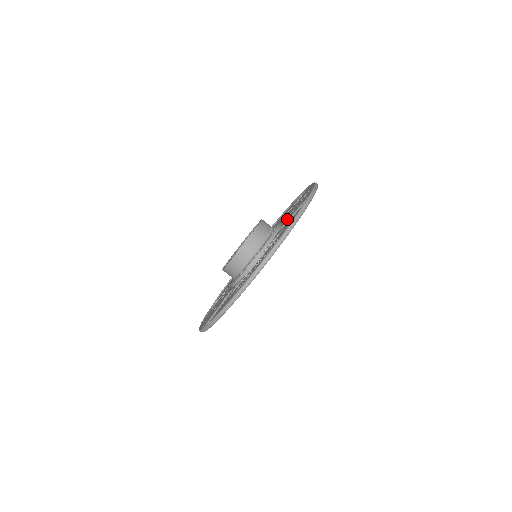
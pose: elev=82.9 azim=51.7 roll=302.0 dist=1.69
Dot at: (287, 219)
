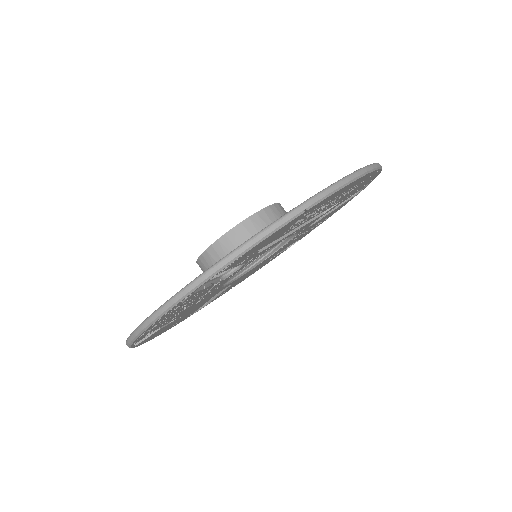
Dot at: occluded
